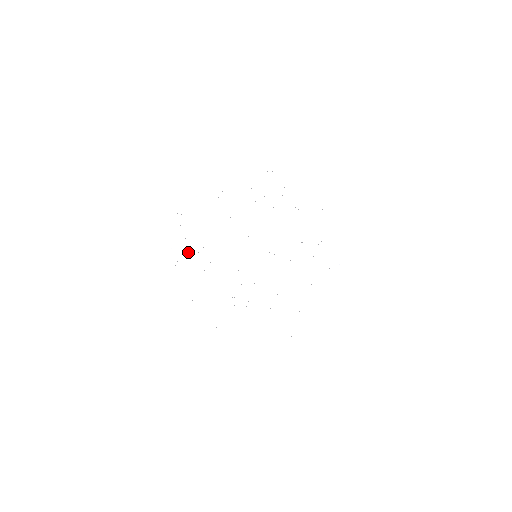
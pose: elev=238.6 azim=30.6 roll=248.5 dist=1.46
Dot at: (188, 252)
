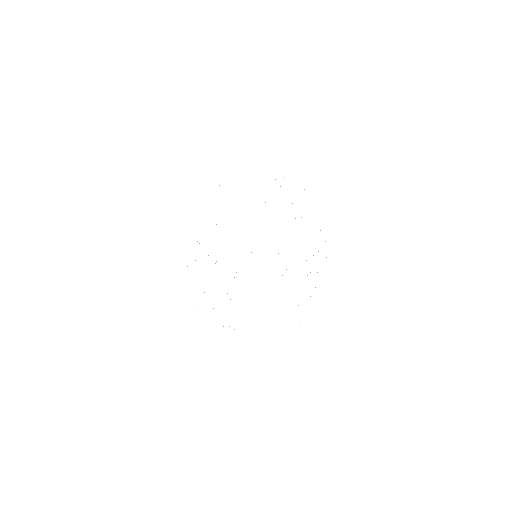
Dot at: occluded
